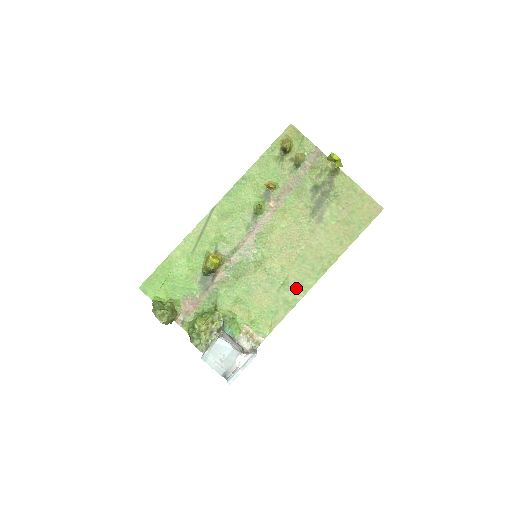
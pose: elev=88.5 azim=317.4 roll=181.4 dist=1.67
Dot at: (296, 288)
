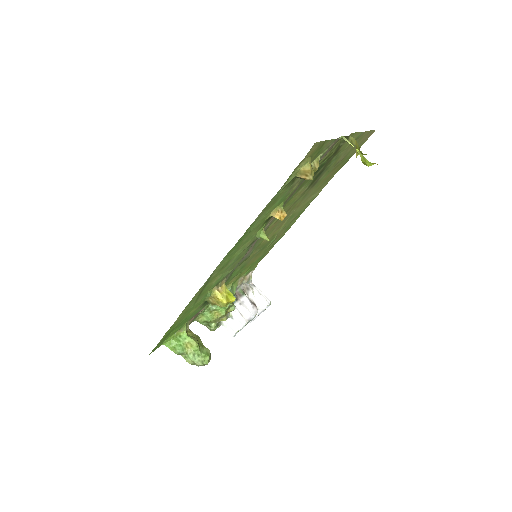
Dot at: (282, 234)
